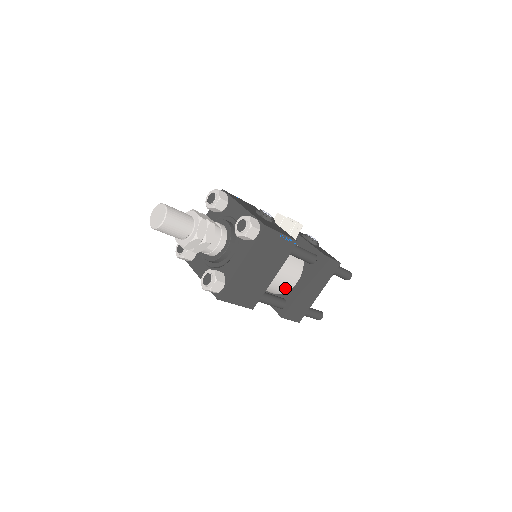
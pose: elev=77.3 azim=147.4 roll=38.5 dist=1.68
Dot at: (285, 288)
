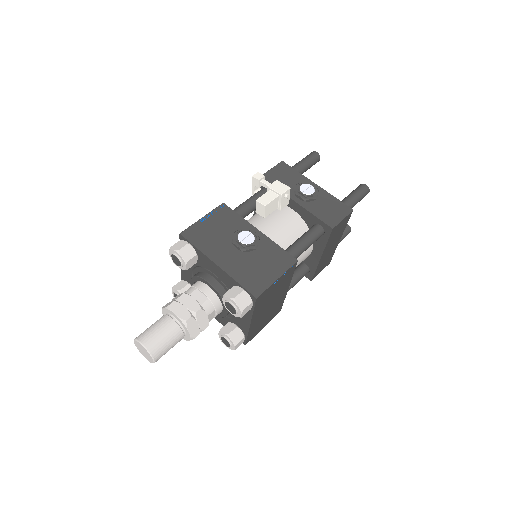
Dot at: occluded
